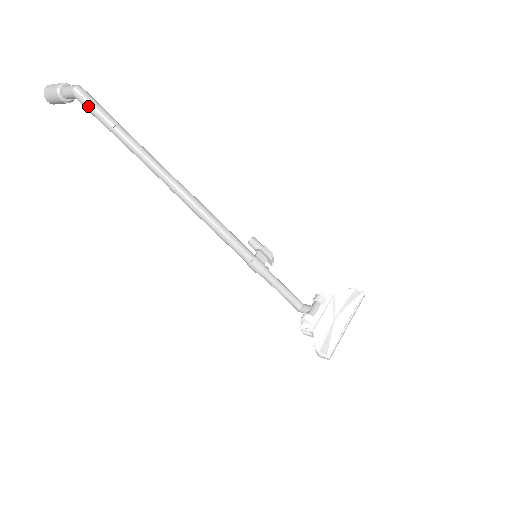
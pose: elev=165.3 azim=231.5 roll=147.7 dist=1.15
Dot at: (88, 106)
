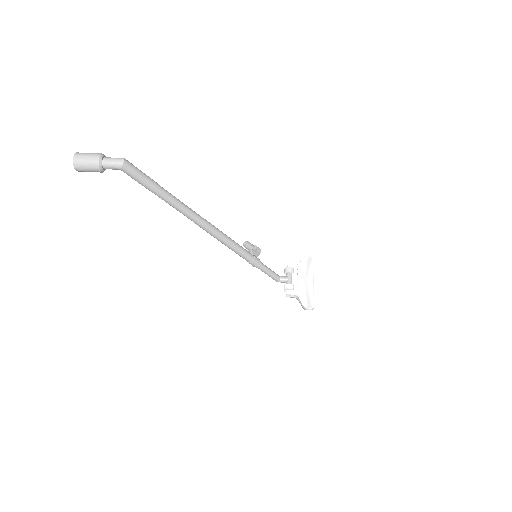
Dot at: (136, 176)
